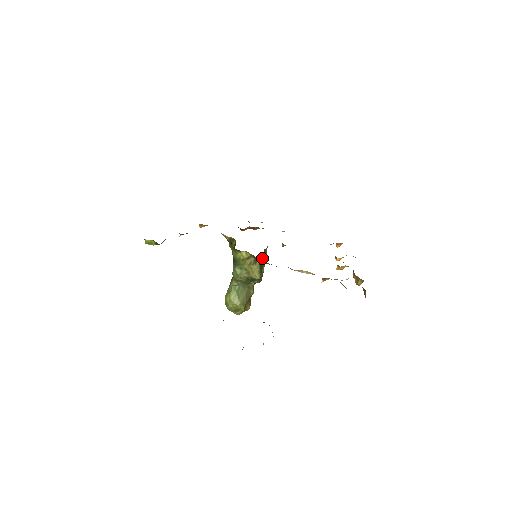
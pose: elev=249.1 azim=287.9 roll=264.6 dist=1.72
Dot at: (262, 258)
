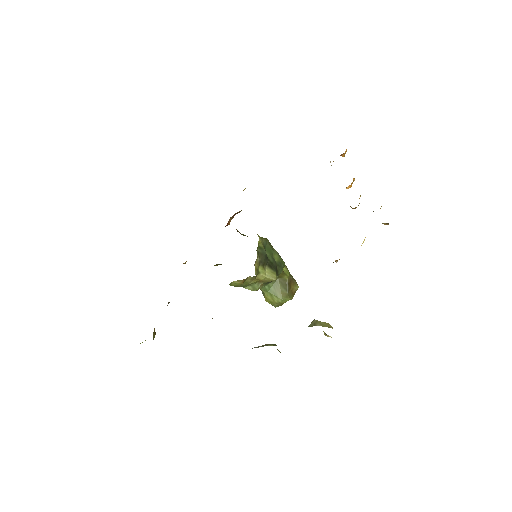
Dot at: (261, 260)
